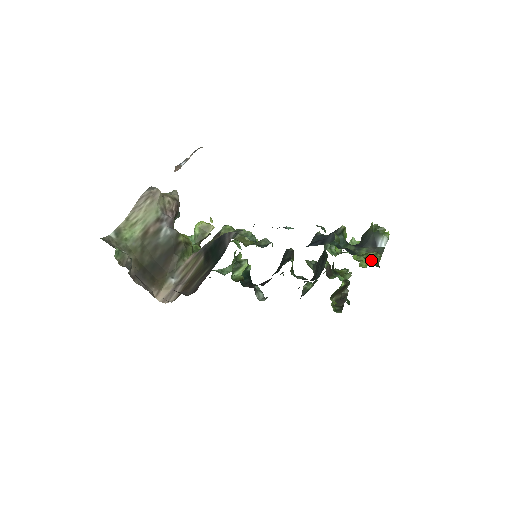
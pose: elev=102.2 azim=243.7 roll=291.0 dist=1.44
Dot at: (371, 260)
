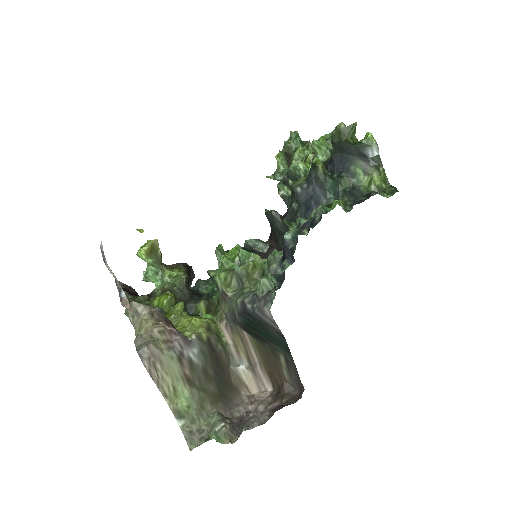
Dot at: (381, 186)
